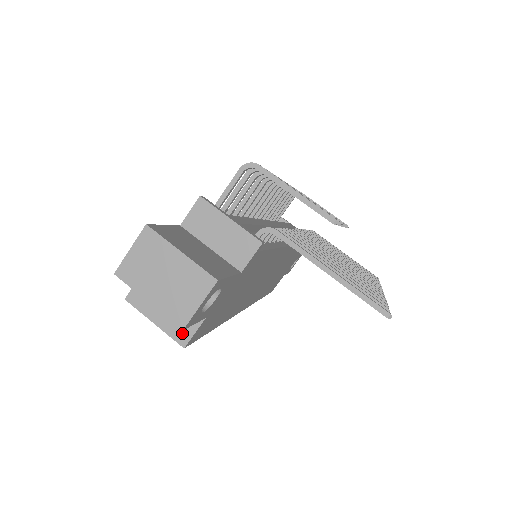
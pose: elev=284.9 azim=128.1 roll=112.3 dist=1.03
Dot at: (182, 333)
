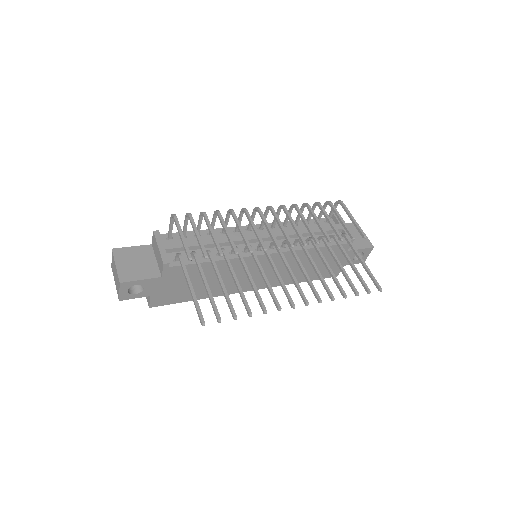
Dot at: (148, 300)
